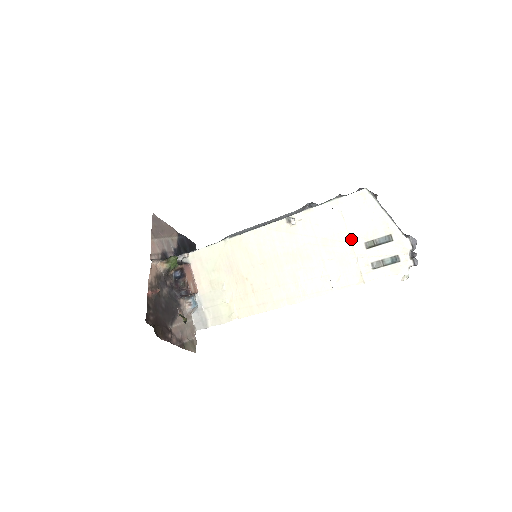
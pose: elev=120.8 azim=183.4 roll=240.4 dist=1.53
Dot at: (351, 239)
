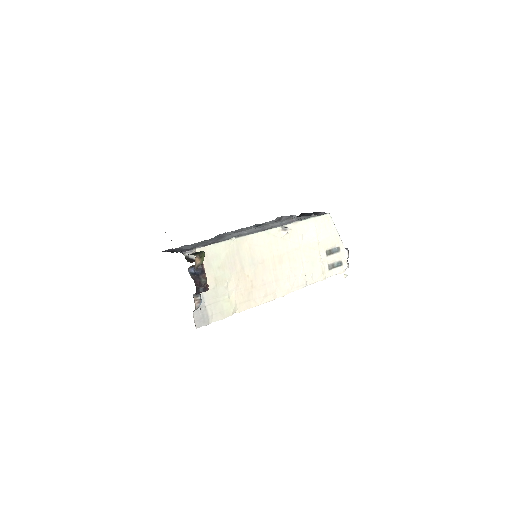
Dot at: (320, 248)
